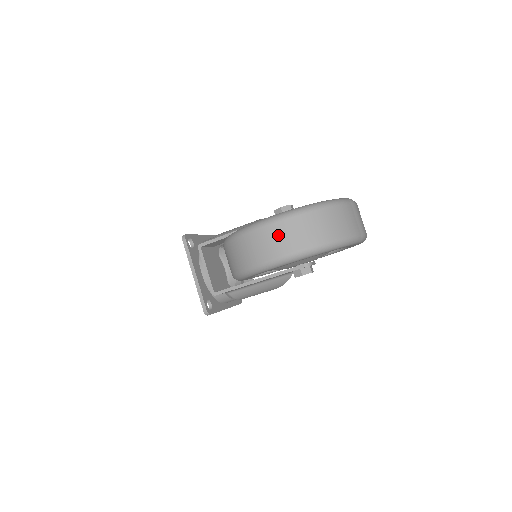
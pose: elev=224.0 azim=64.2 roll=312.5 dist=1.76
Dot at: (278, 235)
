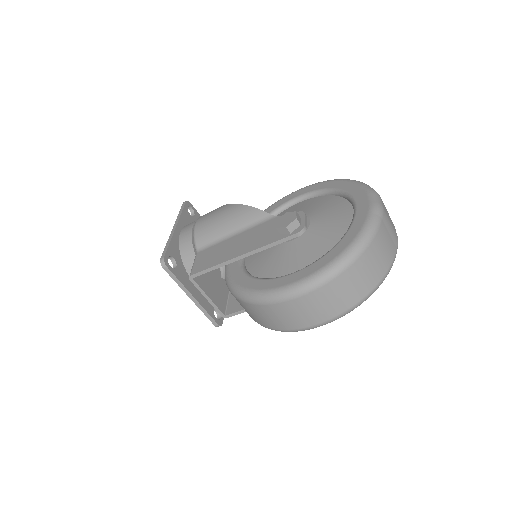
Dot at: (311, 306)
